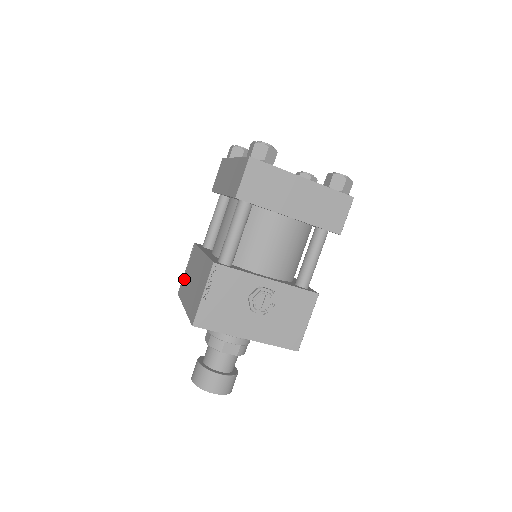
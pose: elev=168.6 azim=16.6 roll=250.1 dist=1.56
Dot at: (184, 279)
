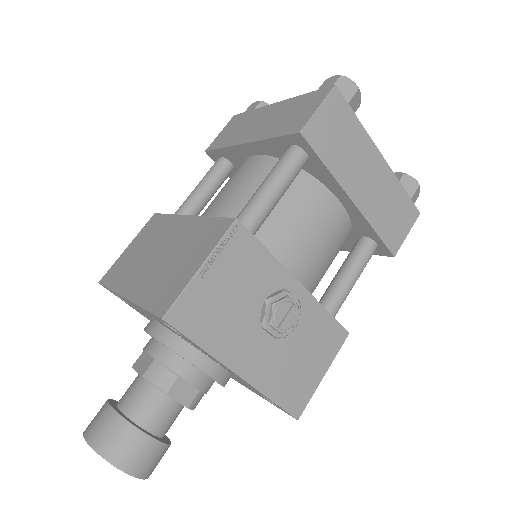
Dot at: (122, 260)
